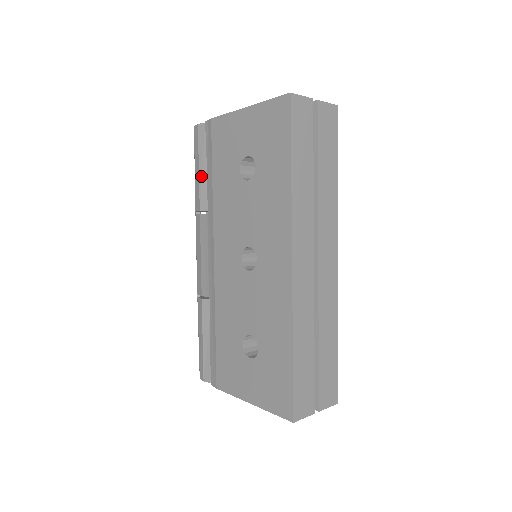
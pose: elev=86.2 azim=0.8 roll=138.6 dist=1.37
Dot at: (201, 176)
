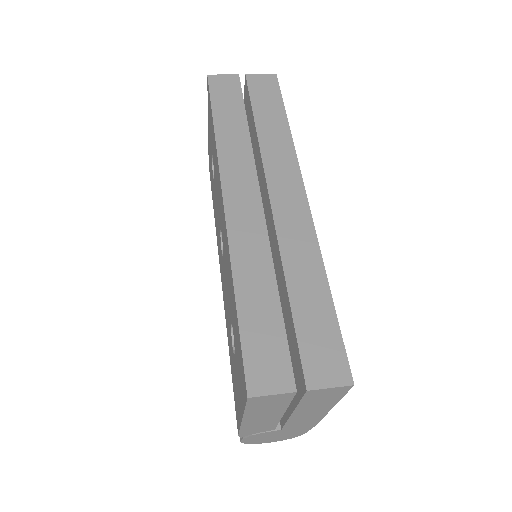
Dot at: occluded
